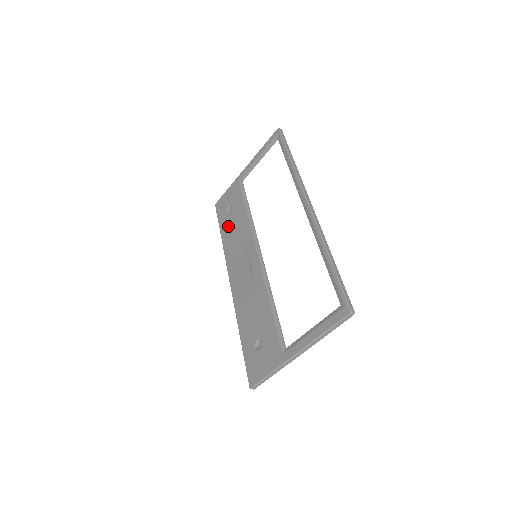
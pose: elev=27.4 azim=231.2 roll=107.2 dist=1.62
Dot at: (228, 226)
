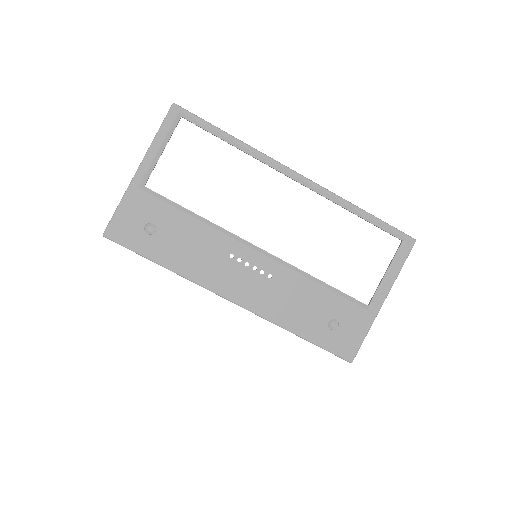
Dot at: (169, 249)
